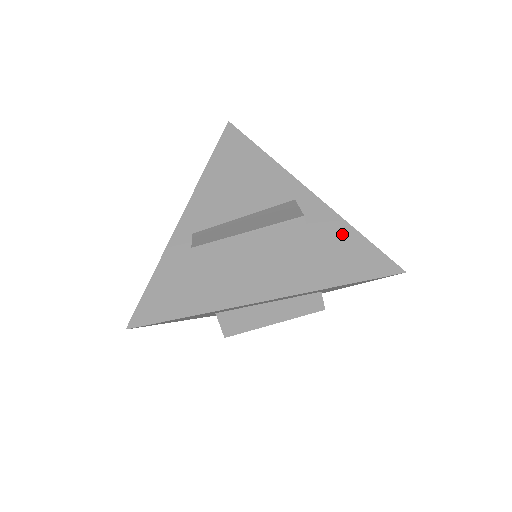
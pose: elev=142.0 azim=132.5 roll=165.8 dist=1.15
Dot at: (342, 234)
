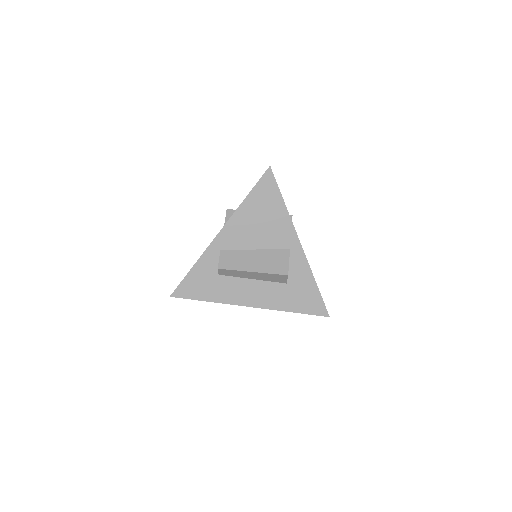
Dot at: (307, 282)
